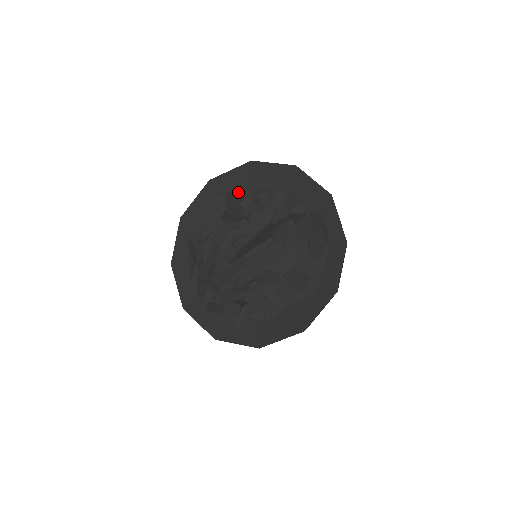
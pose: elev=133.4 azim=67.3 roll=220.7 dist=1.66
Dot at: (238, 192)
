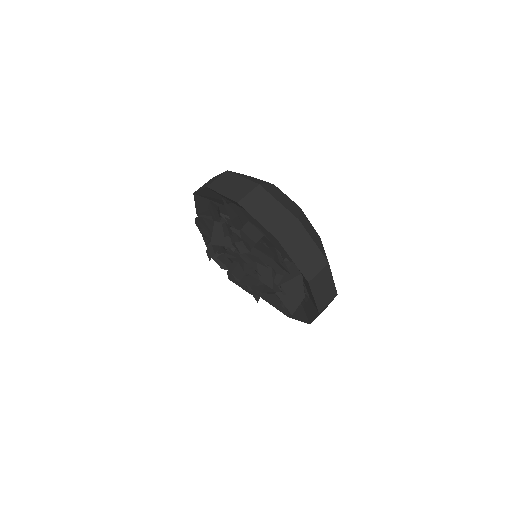
Dot at: (225, 226)
